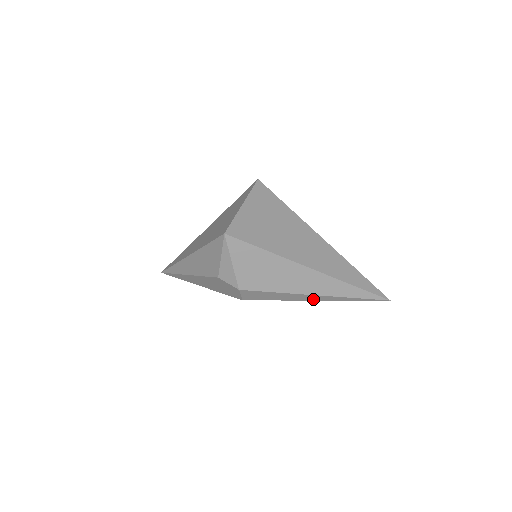
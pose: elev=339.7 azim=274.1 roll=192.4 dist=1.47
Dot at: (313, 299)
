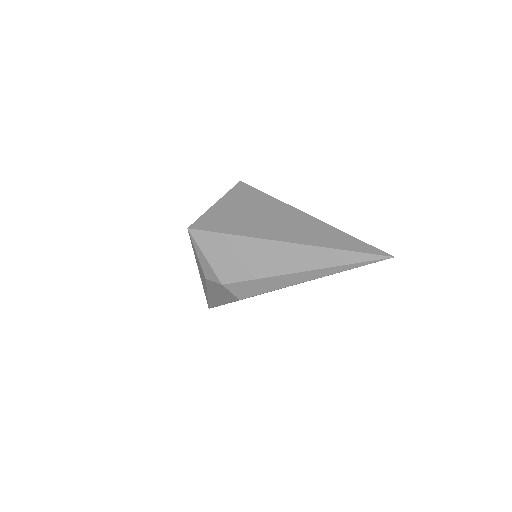
Dot at: (305, 279)
